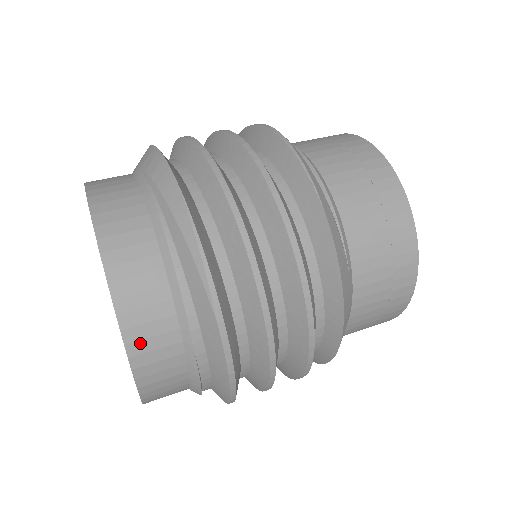
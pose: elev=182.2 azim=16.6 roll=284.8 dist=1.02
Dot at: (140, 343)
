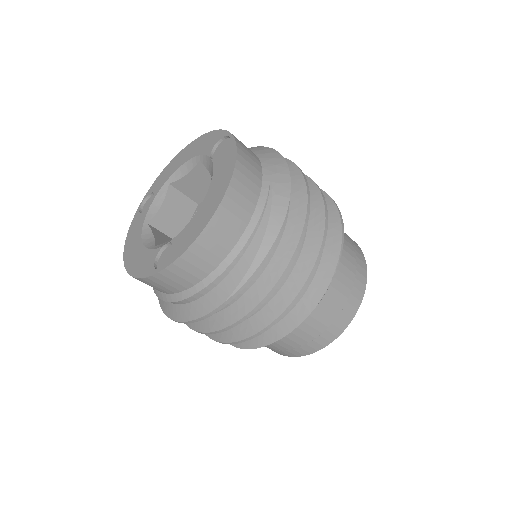
Dot at: (179, 269)
